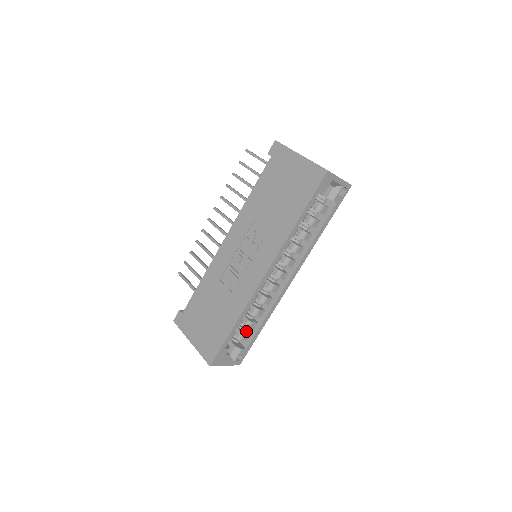
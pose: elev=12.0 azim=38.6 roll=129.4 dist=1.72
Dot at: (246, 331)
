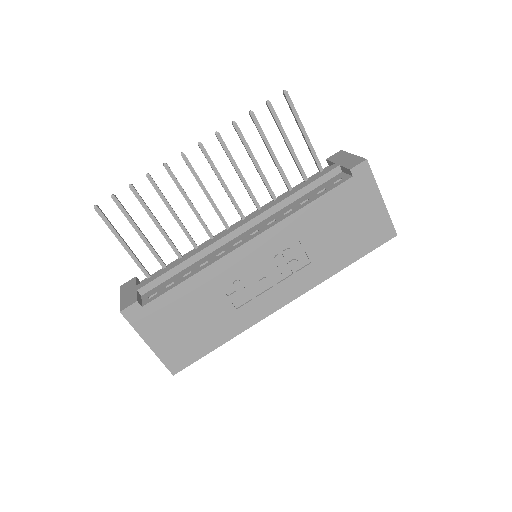
Dot at: occluded
